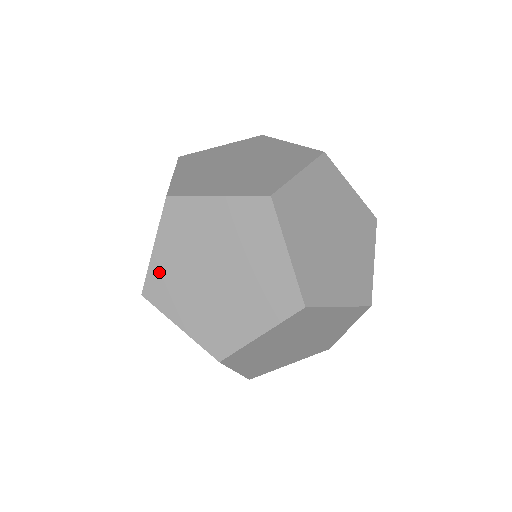
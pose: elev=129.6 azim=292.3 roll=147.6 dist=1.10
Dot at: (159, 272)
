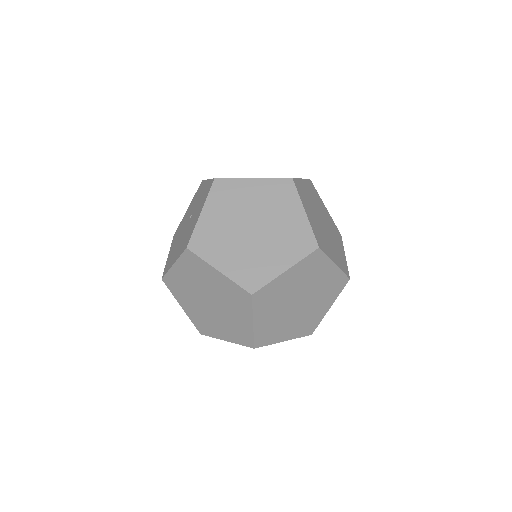
Dot at: (174, 278)
